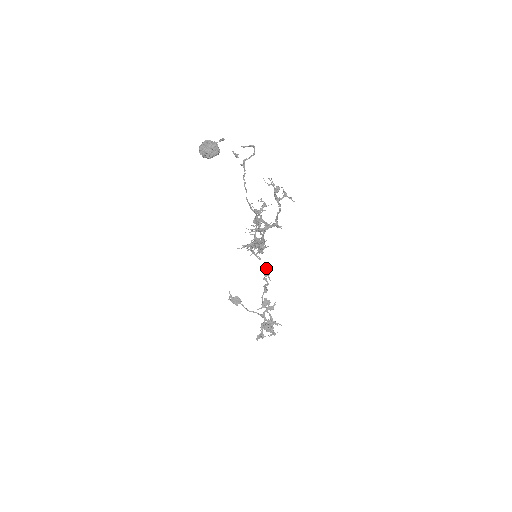
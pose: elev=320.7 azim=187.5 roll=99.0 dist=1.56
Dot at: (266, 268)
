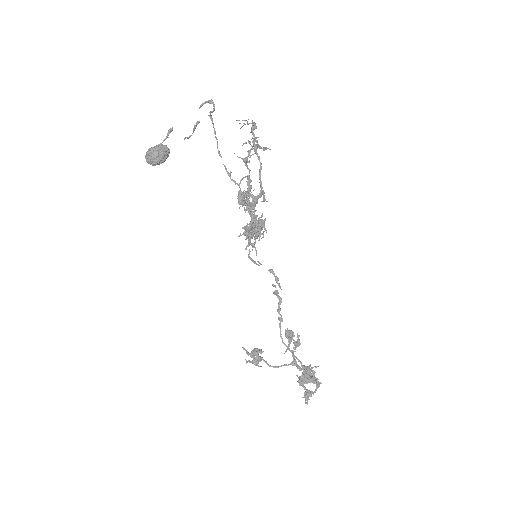
Dot at: occluded
